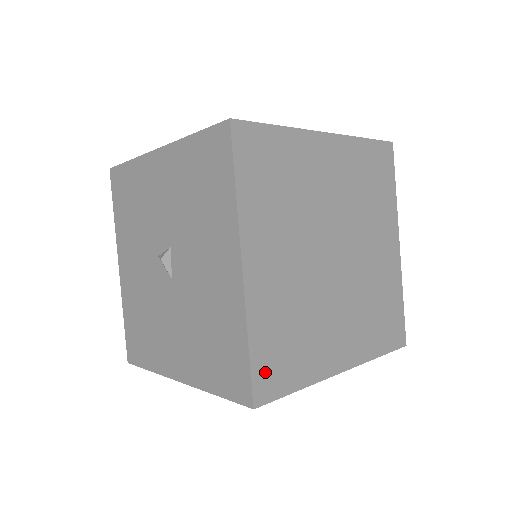
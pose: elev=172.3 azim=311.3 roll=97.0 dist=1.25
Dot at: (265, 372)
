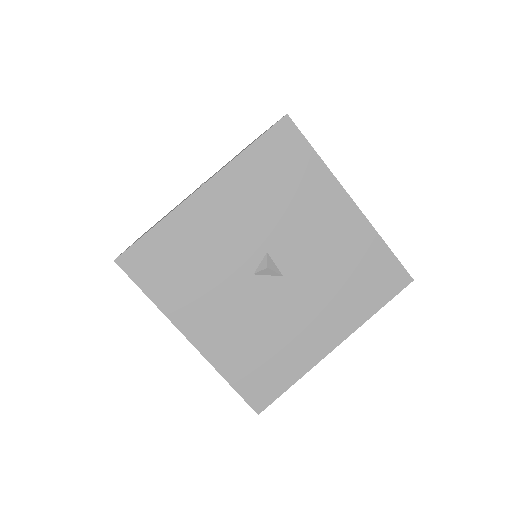
Dot at: occluded
